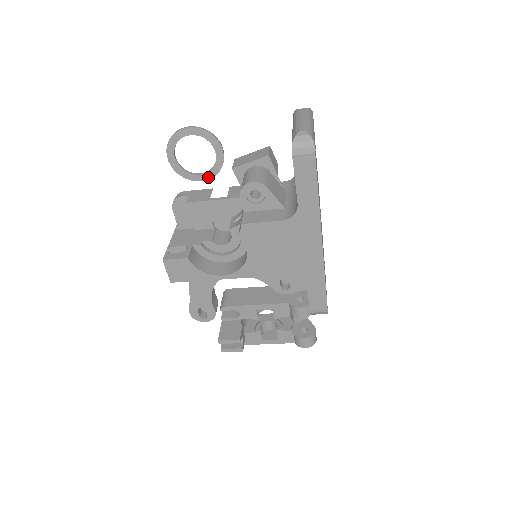
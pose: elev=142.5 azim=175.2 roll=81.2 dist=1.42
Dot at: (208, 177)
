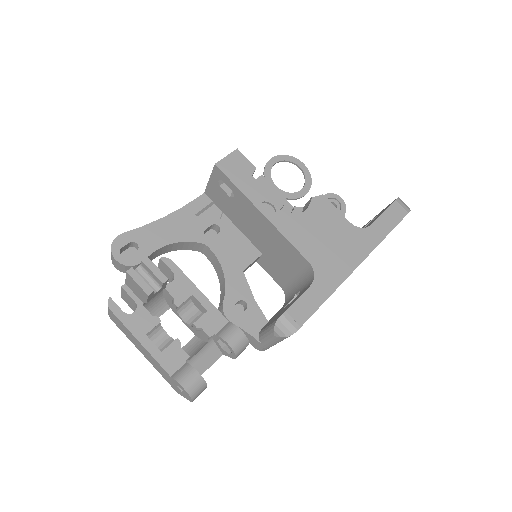
Dot at: occluded
